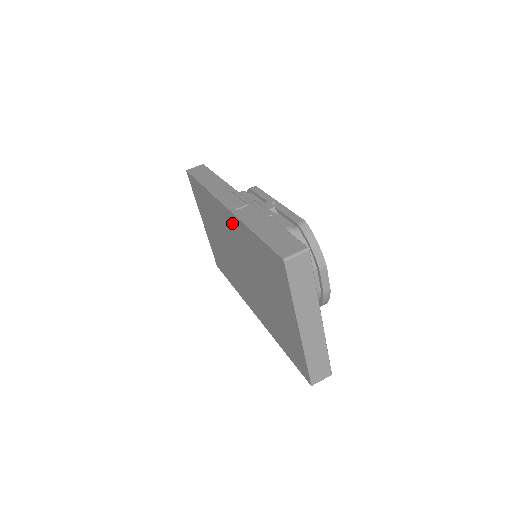
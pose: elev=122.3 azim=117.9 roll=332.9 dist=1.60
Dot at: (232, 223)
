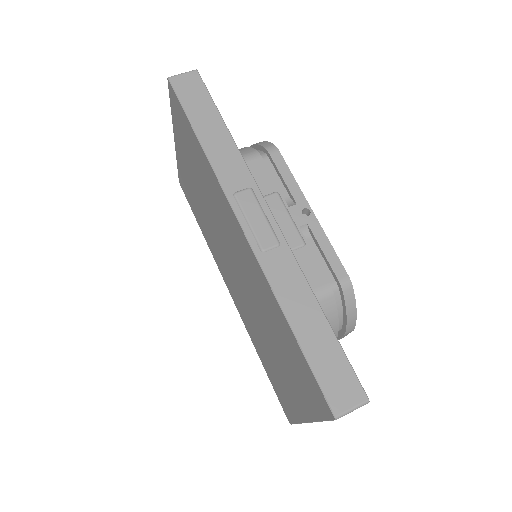
Dot at: (247, 253)
